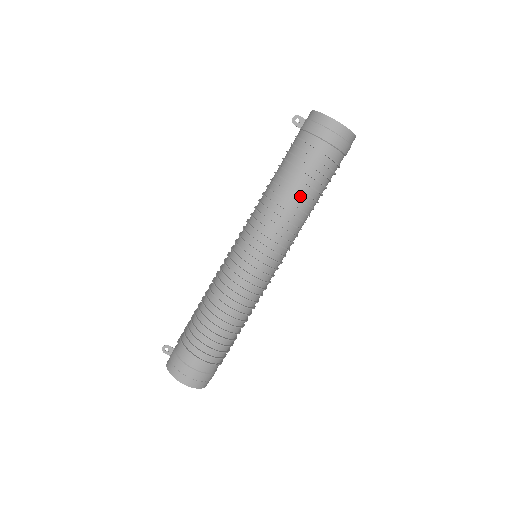
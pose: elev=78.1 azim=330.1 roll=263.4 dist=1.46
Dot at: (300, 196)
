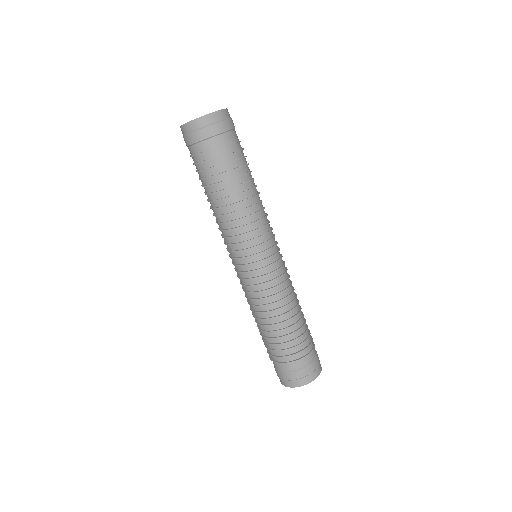
Dot at: (215, 197)
